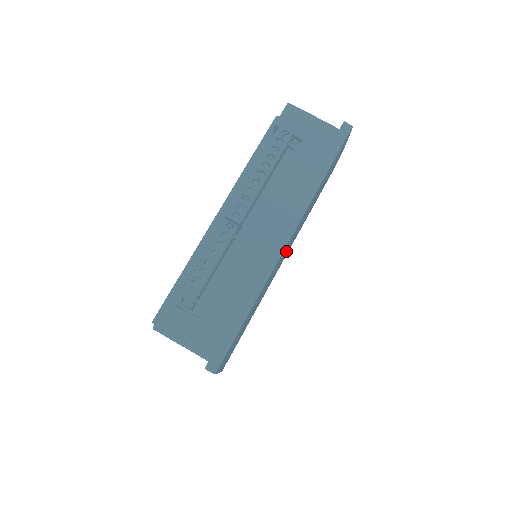
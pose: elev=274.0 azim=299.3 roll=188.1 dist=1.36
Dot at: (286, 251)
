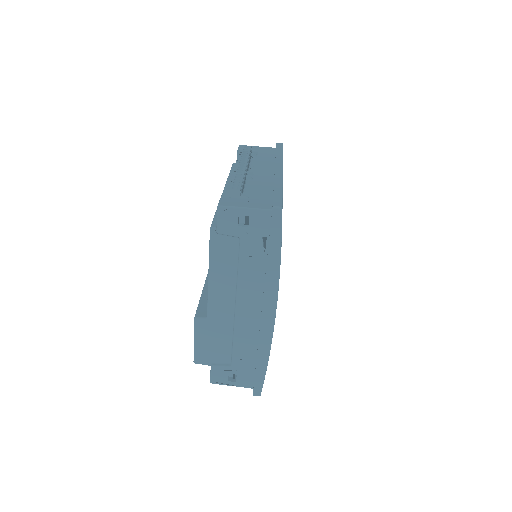
Dot at: occluded
